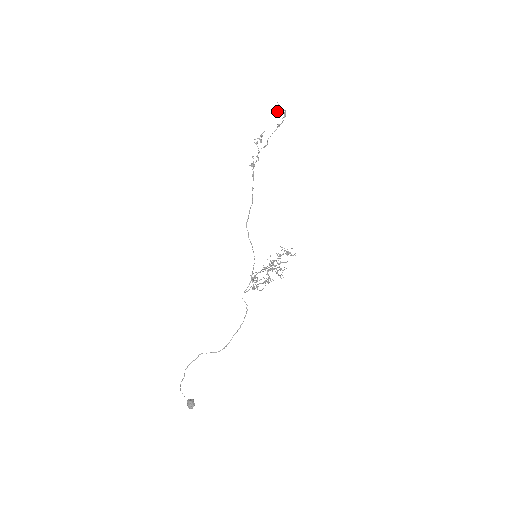
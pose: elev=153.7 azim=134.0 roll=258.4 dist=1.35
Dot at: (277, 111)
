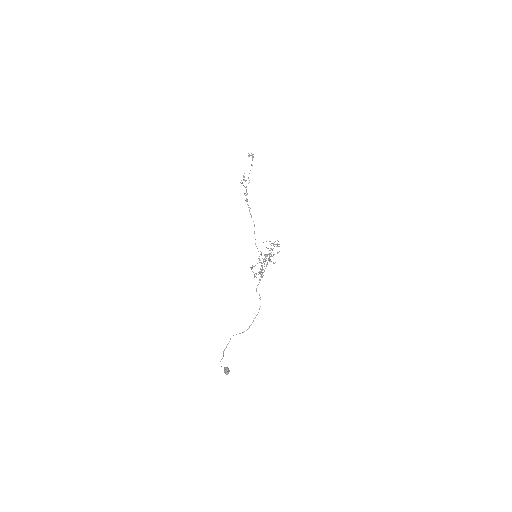
Dot at: occluded
